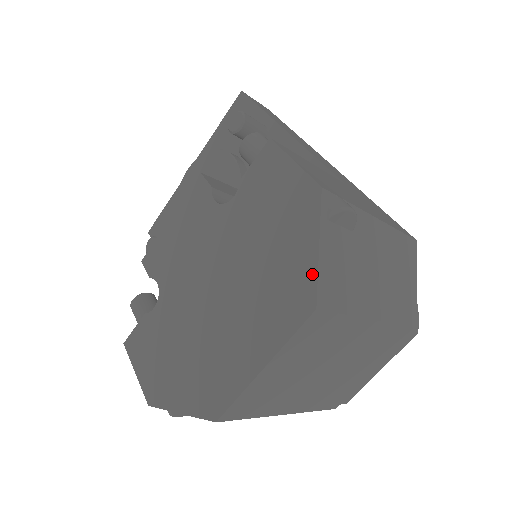
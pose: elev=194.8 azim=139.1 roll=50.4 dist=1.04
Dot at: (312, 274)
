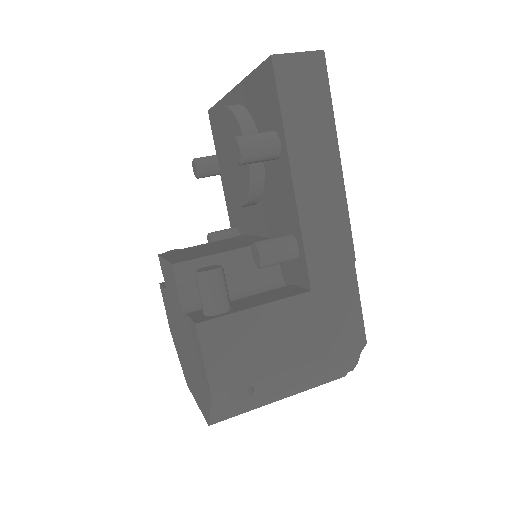
Dot at: (208, 415)
